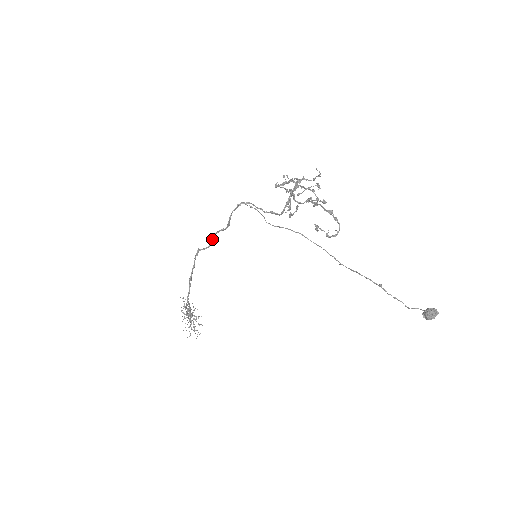
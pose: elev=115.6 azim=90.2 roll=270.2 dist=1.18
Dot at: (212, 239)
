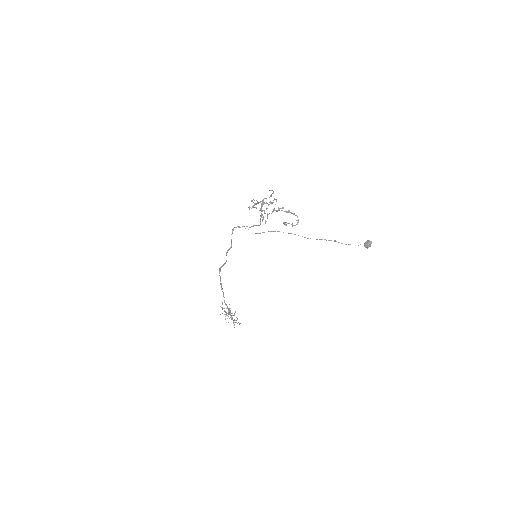
Dot at: occluded
